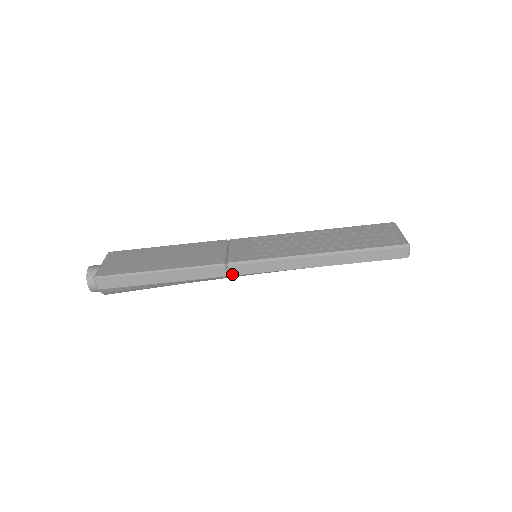
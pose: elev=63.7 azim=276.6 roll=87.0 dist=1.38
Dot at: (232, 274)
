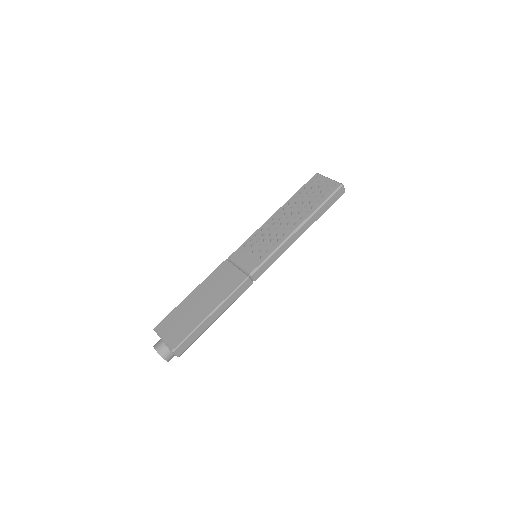
Dot at: (256, 279)
